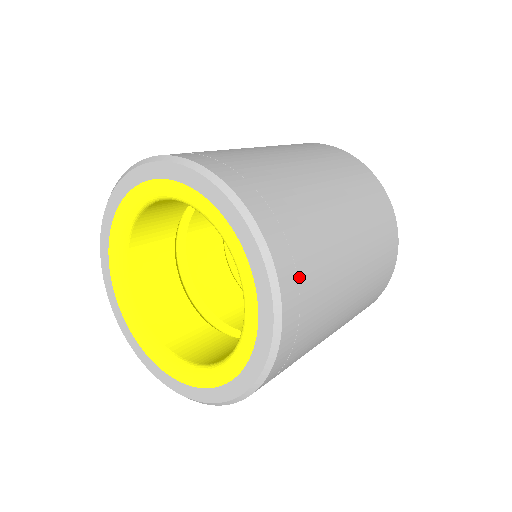
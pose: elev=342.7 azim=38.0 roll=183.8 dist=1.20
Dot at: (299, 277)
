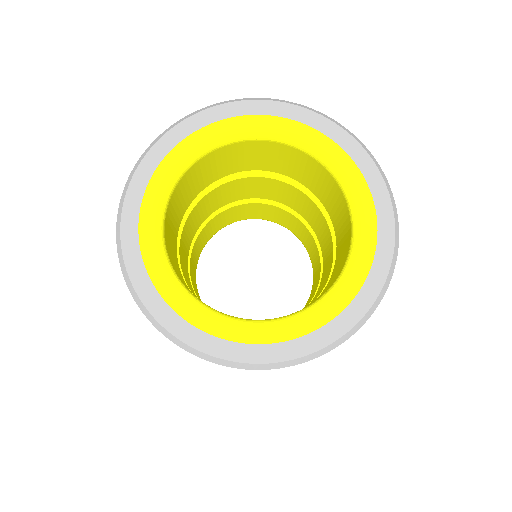
Dot at: occluded
